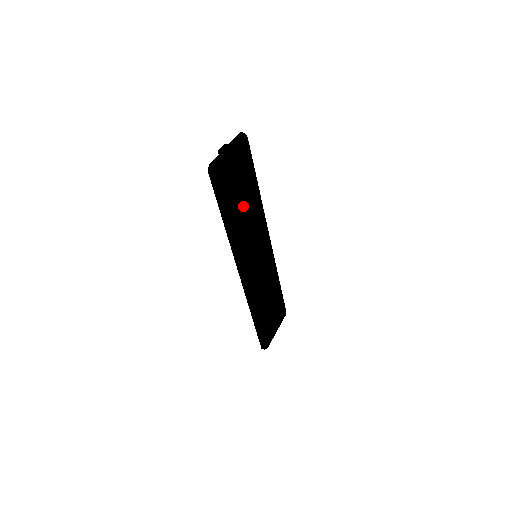
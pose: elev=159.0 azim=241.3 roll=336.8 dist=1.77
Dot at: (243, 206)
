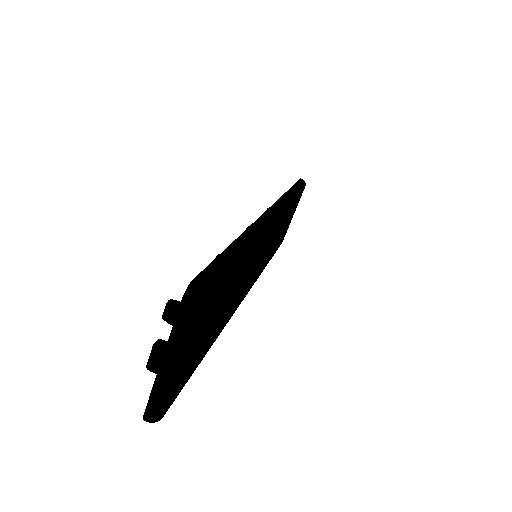
Dot at: (224, 309)
